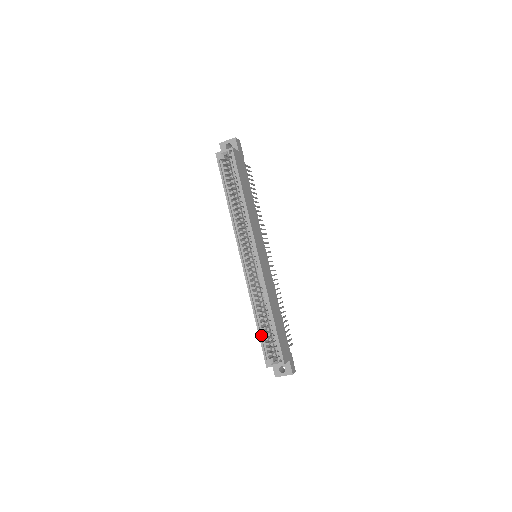
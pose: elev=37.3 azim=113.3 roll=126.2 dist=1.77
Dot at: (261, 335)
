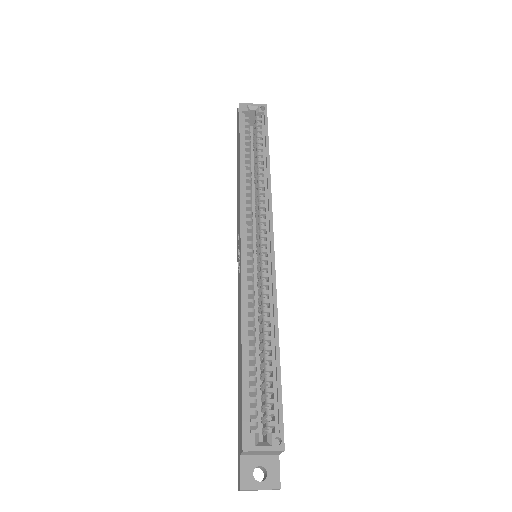
Dot at: (245, 380)
